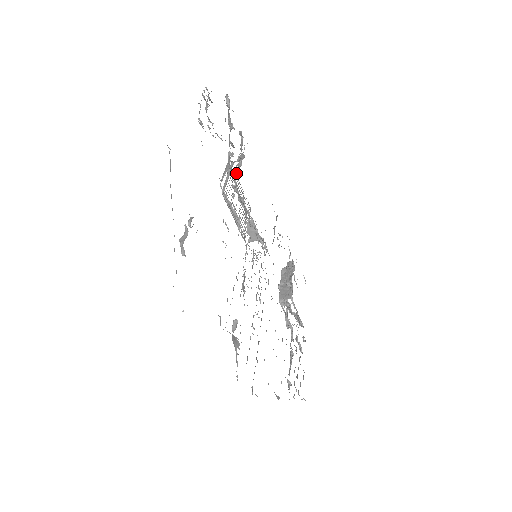
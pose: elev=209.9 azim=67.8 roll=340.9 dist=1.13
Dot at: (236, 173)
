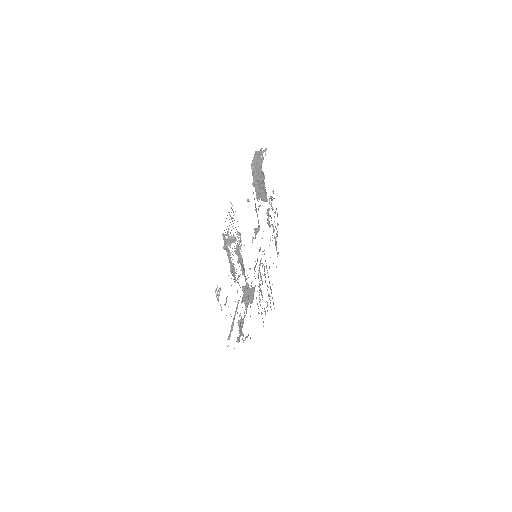
Dot at: (243, 274)
